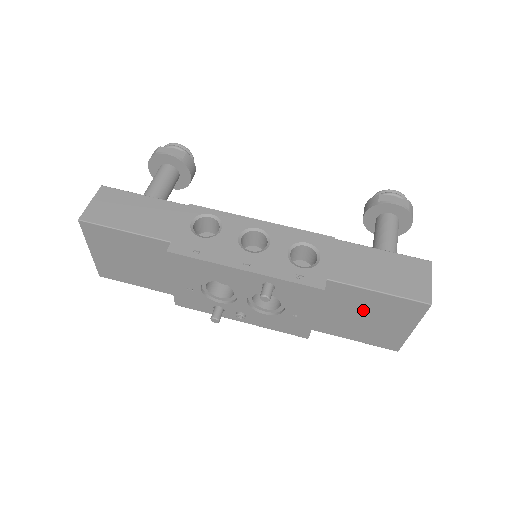
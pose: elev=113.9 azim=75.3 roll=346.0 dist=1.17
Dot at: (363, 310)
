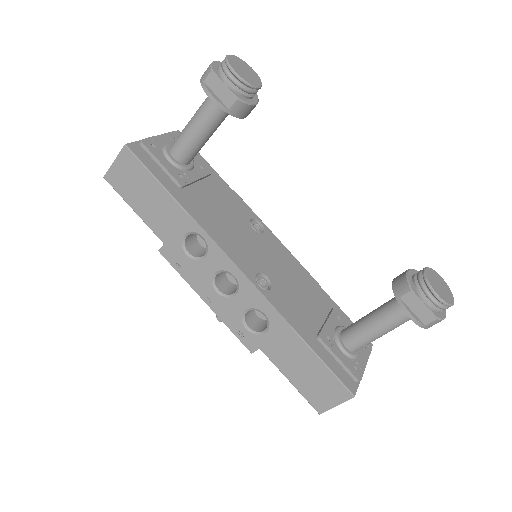
Dot at: occluded
